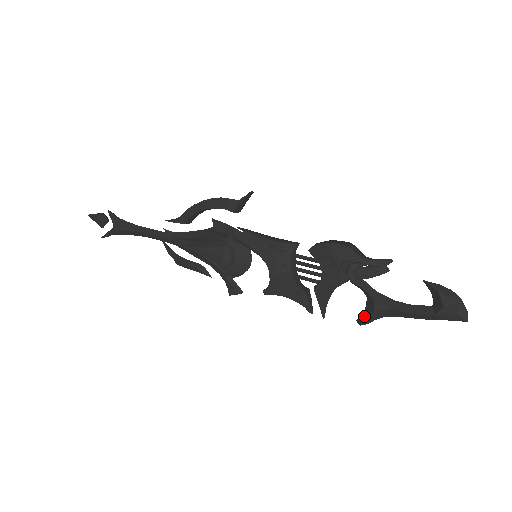
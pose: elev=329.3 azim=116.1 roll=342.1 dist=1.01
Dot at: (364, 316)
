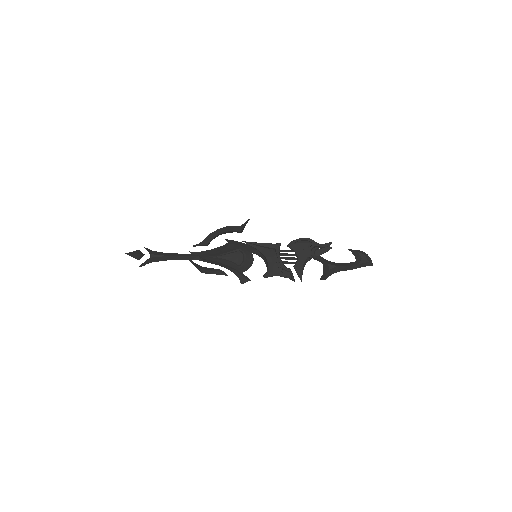
Dot at: (324, 275)
